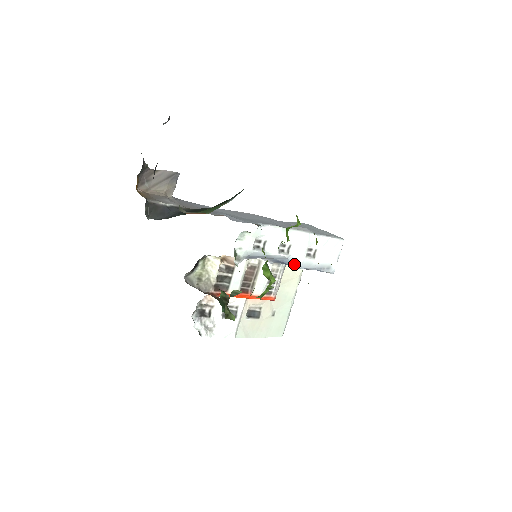
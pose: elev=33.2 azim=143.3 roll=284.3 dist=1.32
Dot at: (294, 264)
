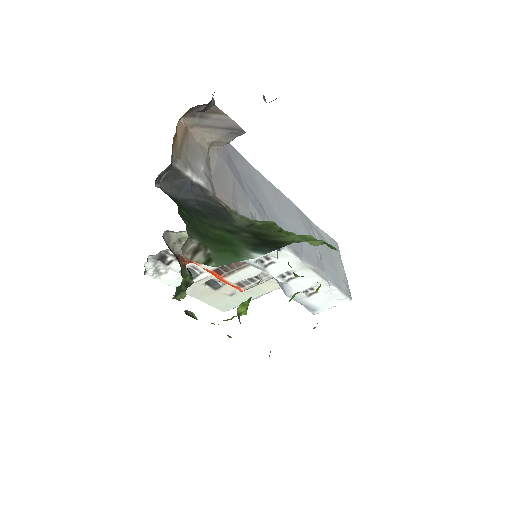
Dot at: (285, 290)
